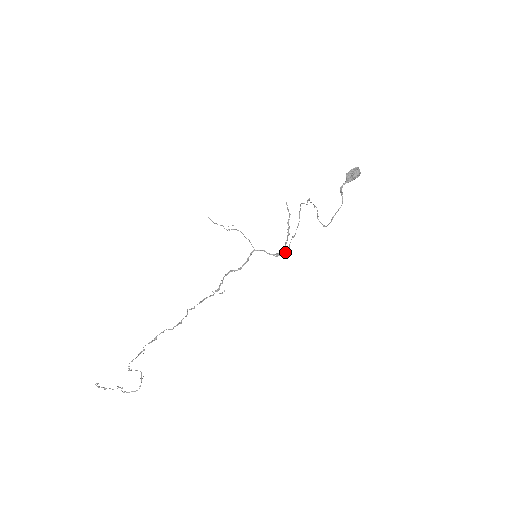
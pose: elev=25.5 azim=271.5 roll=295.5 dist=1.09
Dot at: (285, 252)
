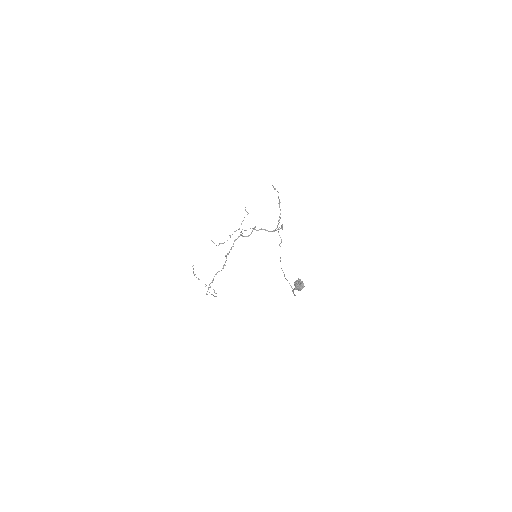
Dot at: occluded
